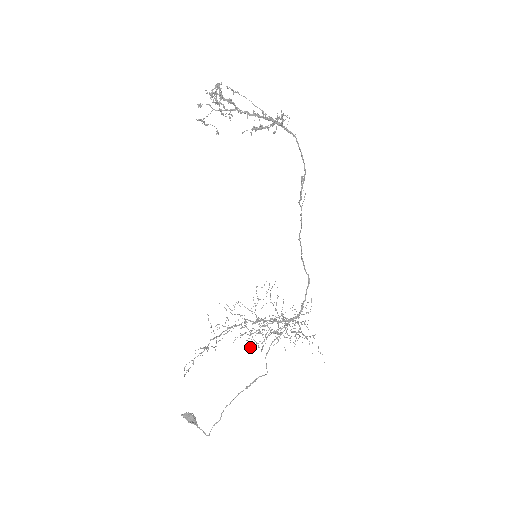
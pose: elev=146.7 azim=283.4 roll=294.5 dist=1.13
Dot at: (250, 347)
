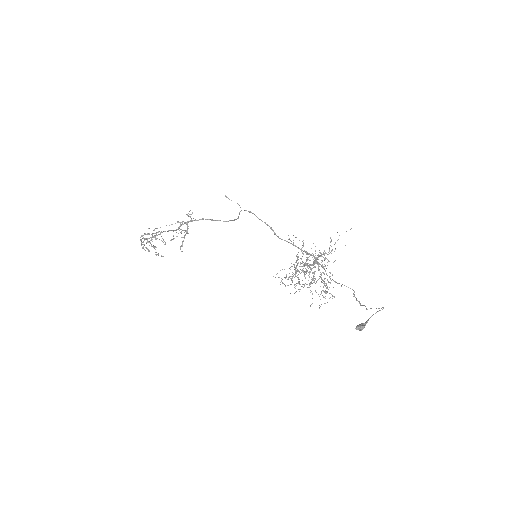
Dot at: (323, 287)
